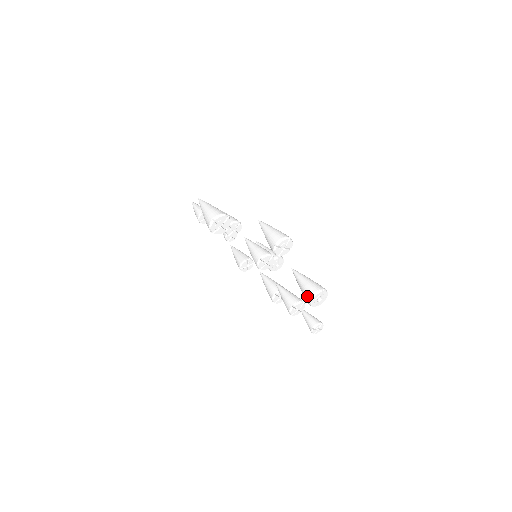
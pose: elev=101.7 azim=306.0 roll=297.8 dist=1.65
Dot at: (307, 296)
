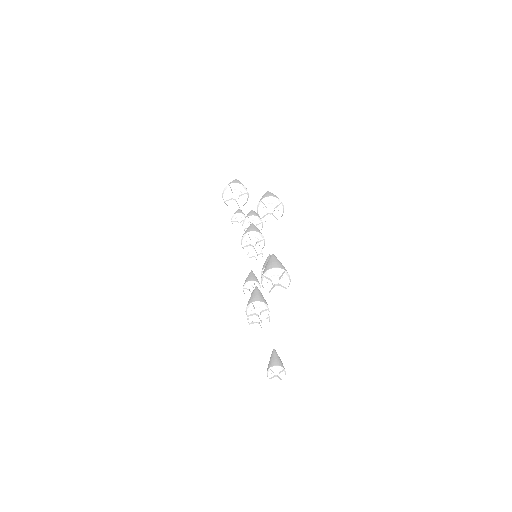
Dot at: (264, 271)
